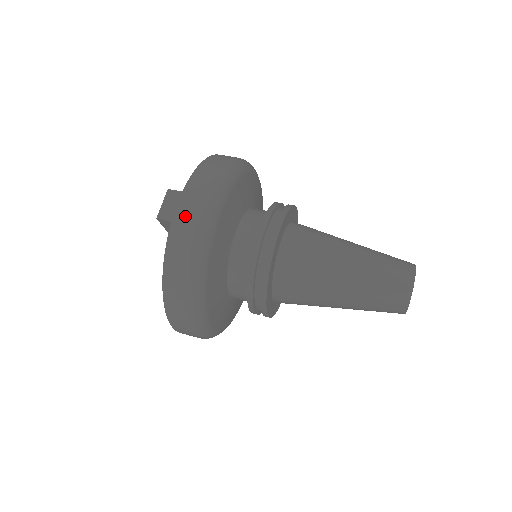
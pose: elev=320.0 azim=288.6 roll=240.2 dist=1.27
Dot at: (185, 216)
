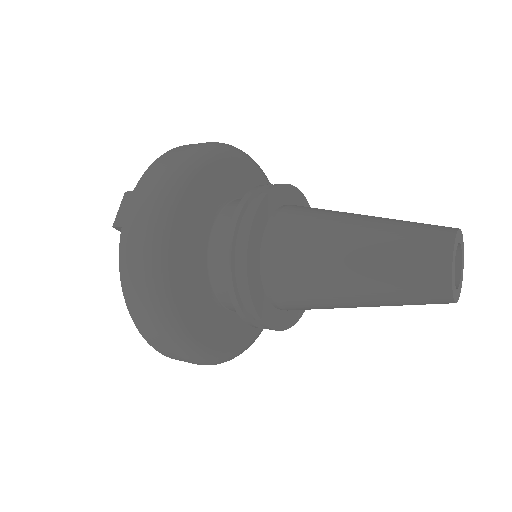
Dot at: (134, 217)
